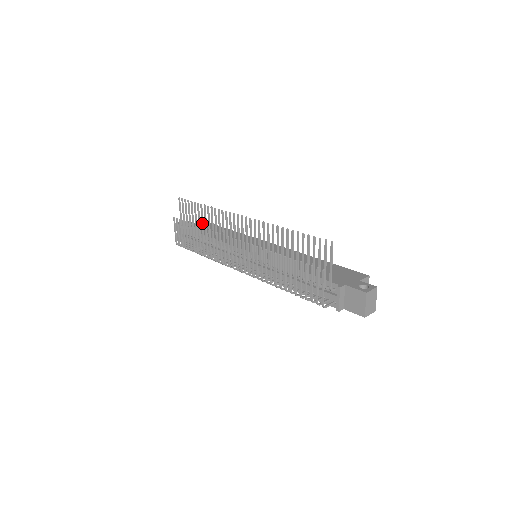
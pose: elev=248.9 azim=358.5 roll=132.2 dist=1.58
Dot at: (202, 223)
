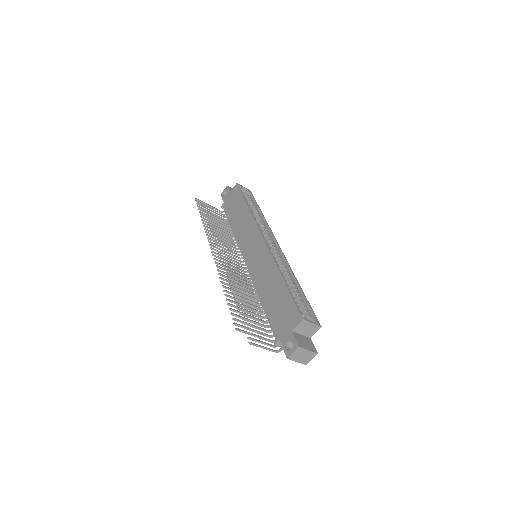
Dot at: (215, 225)
